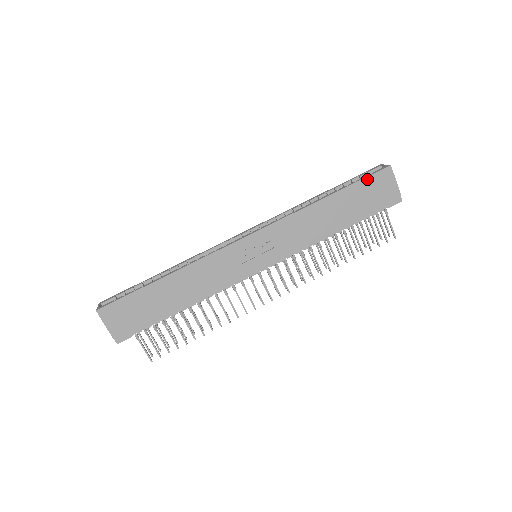
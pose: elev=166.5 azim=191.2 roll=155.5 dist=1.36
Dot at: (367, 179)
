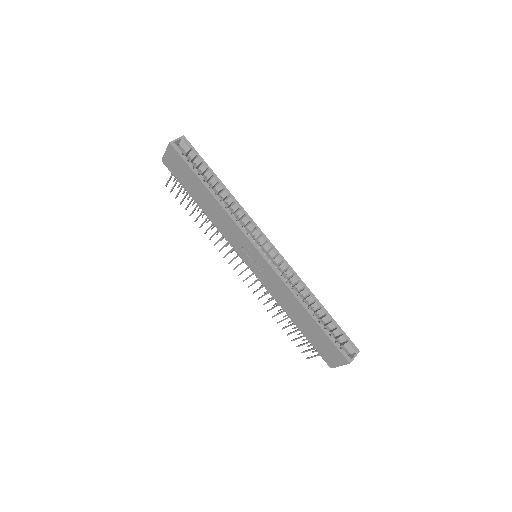
Dot at: (333, 345)
